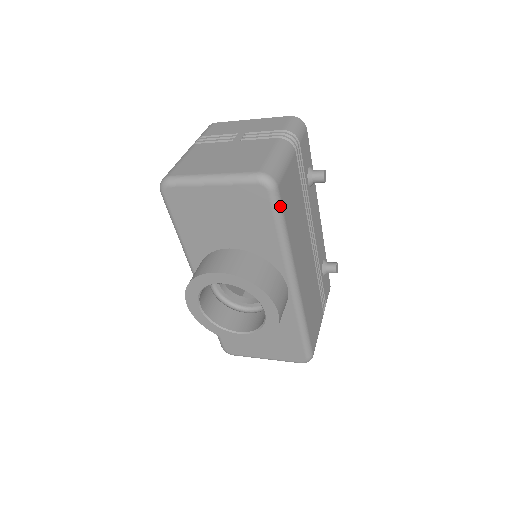
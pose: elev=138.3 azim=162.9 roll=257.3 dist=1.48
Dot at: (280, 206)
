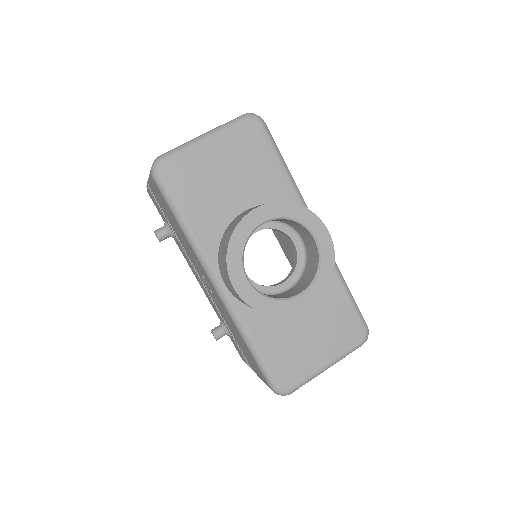
Dot at: (273, 140)
